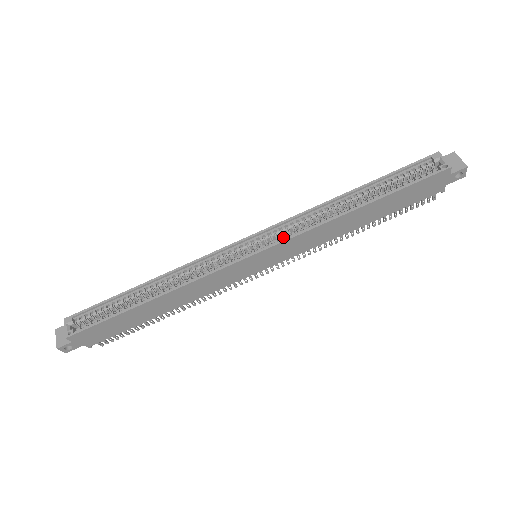
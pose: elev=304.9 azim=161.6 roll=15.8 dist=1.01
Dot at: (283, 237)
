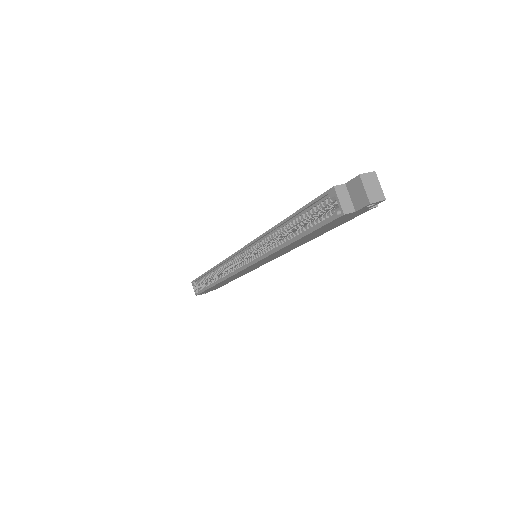
Dot at: (255, 257)
